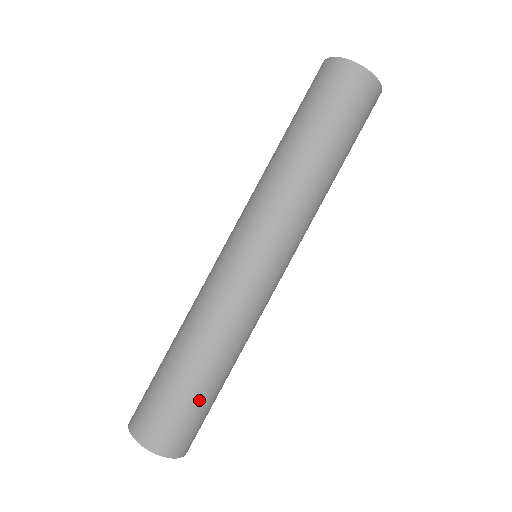
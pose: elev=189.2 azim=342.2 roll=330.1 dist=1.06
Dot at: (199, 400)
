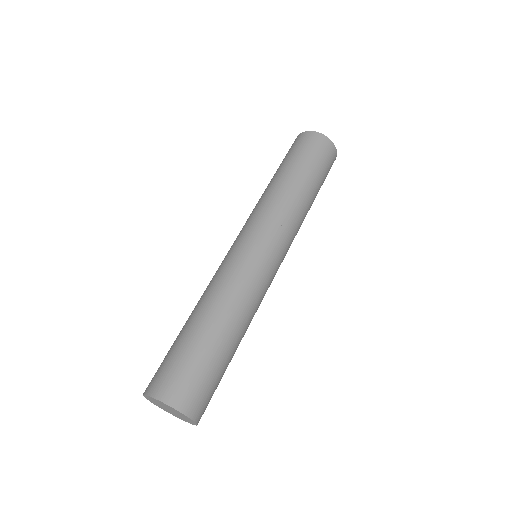
Dot at: (204, 352)
